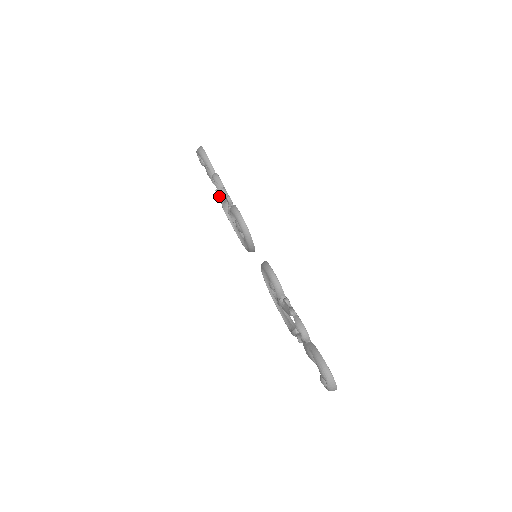
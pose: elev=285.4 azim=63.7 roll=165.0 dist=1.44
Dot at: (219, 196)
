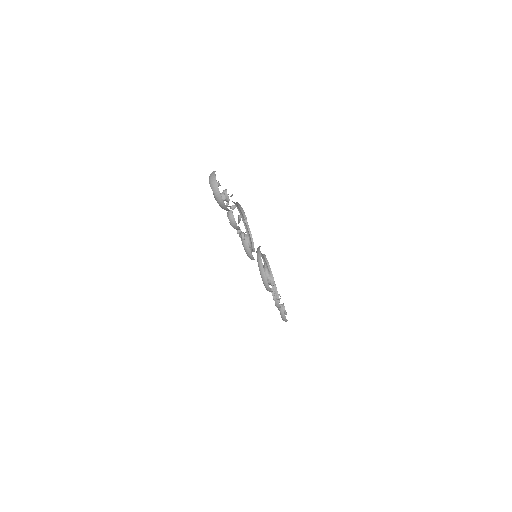
Dot at: occluded
